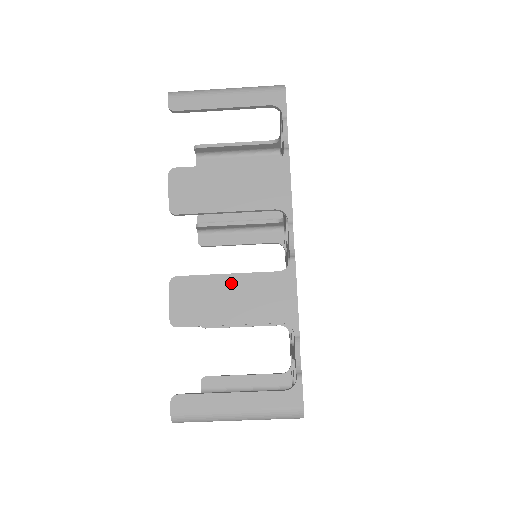
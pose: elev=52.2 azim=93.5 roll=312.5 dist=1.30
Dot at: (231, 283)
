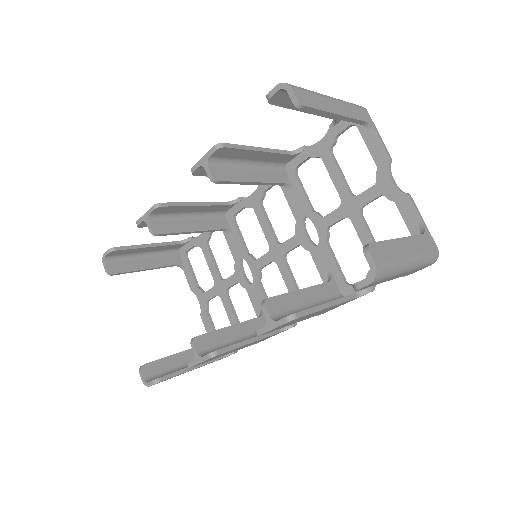
Dot at: occluded
